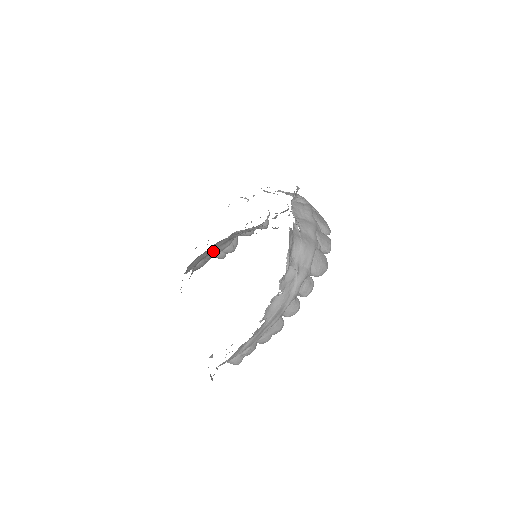
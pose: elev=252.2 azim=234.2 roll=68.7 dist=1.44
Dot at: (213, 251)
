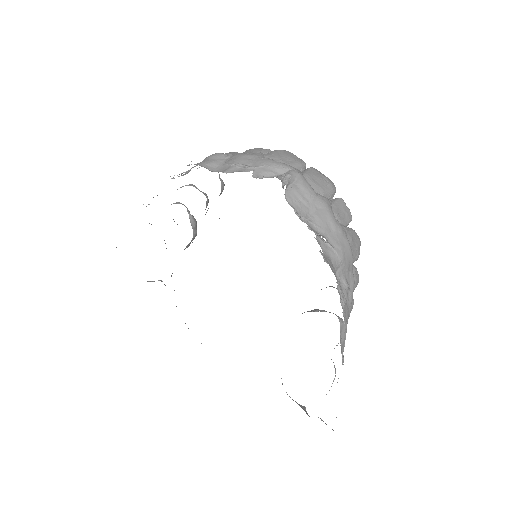
Dot at: occluded
